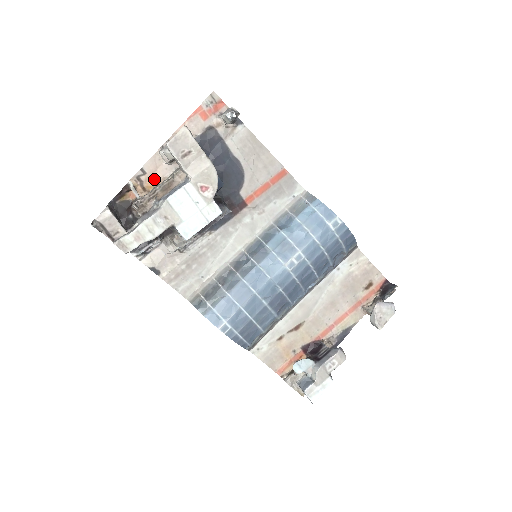
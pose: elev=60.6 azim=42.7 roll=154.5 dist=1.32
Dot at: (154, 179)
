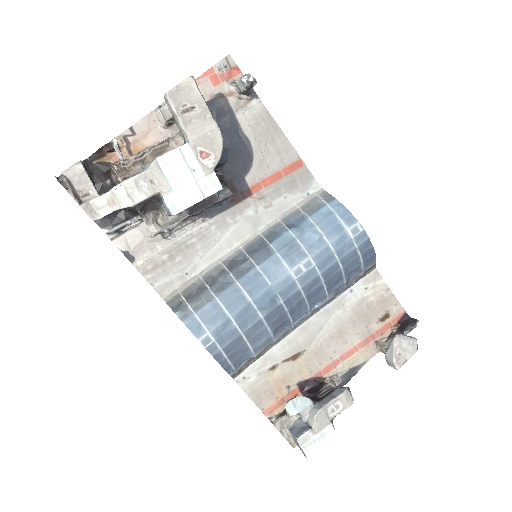
Dot at: (144, 143)
